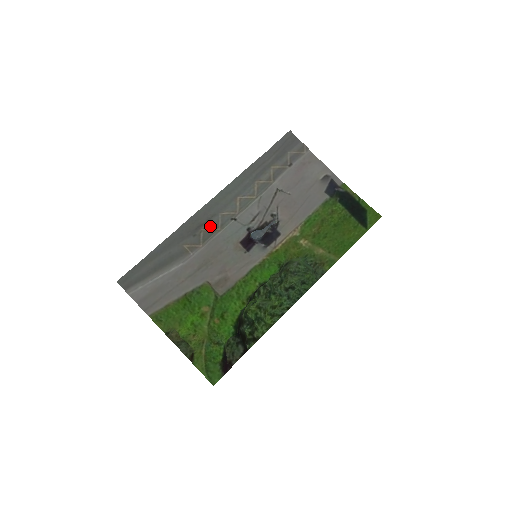
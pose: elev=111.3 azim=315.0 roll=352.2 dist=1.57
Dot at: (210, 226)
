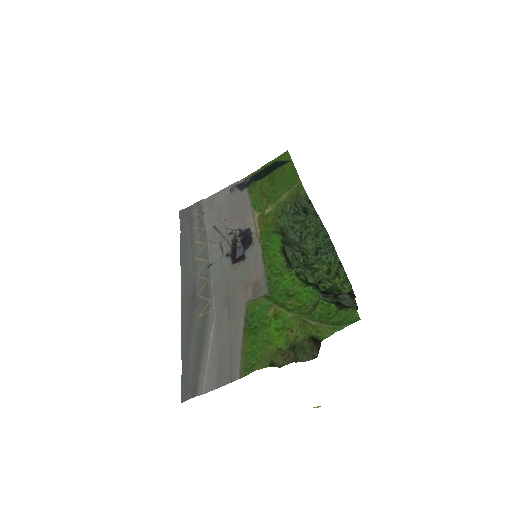
Dot at: (200, 288)
